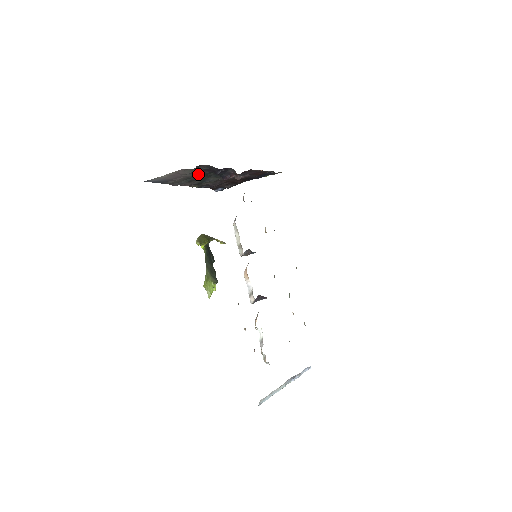
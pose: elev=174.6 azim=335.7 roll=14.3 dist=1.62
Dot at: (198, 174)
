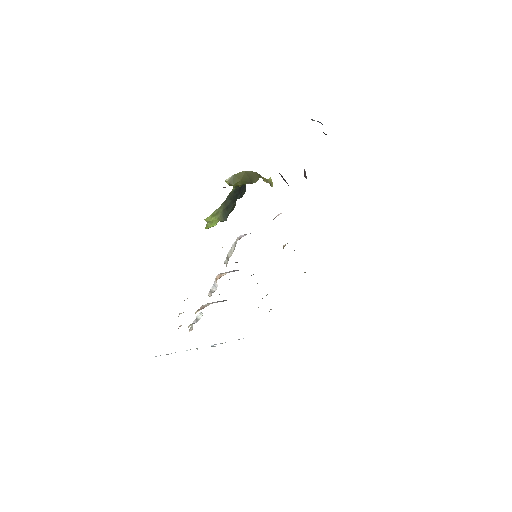
Dot at: occluded
